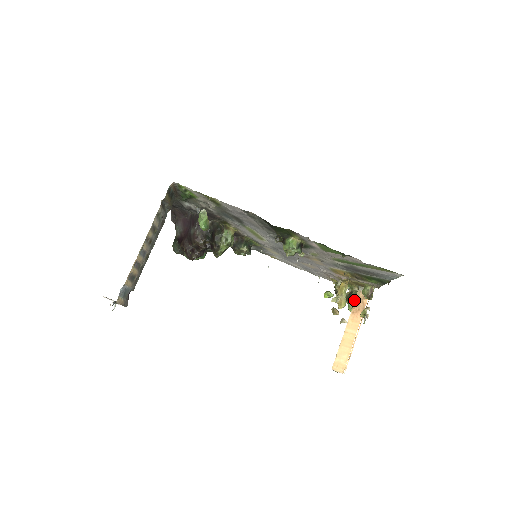
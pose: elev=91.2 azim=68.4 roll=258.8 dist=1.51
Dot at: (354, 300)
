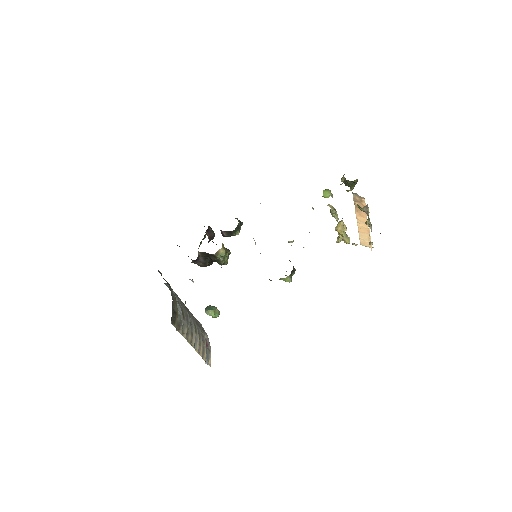
Dot at: (352, 186)
